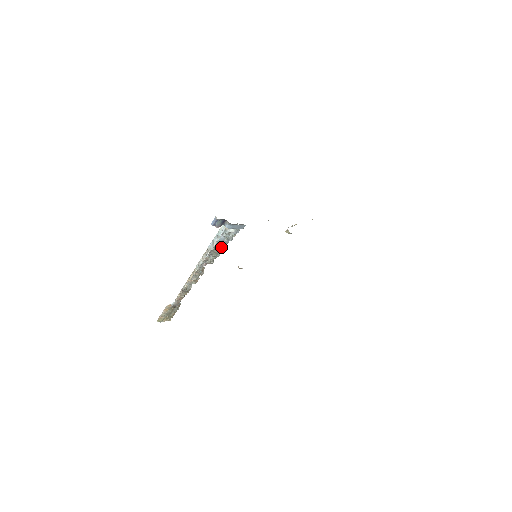
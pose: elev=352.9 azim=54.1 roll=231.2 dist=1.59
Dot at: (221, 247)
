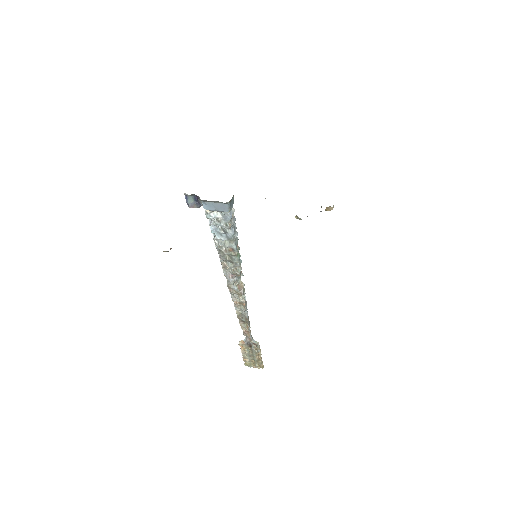
Dot at: (228, 246)
